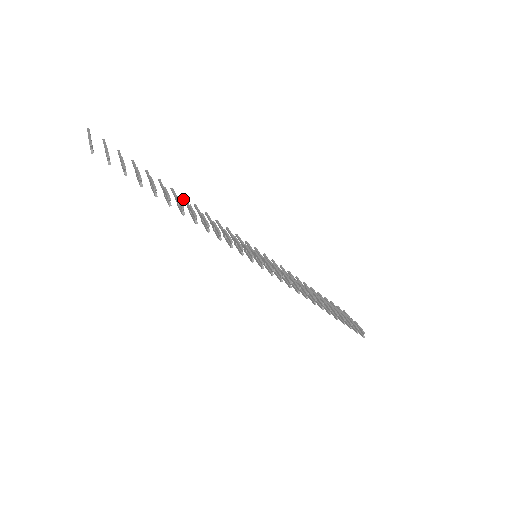
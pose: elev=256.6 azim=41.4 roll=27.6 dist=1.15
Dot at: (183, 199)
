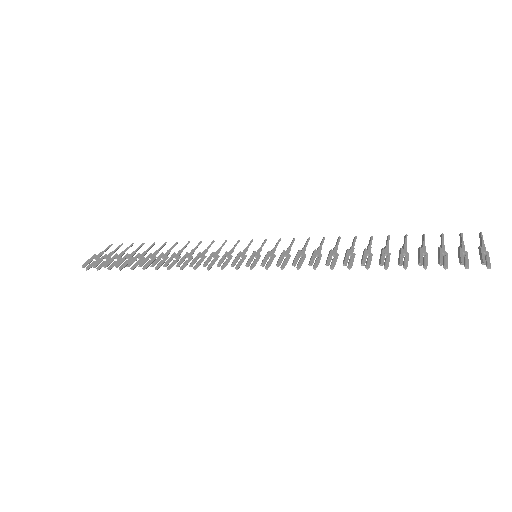
Dot at: occluded
